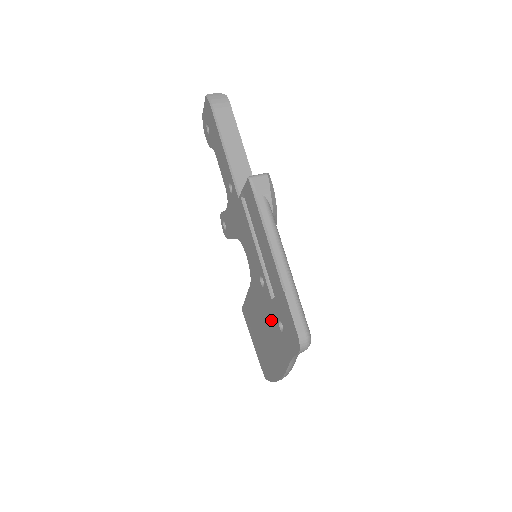
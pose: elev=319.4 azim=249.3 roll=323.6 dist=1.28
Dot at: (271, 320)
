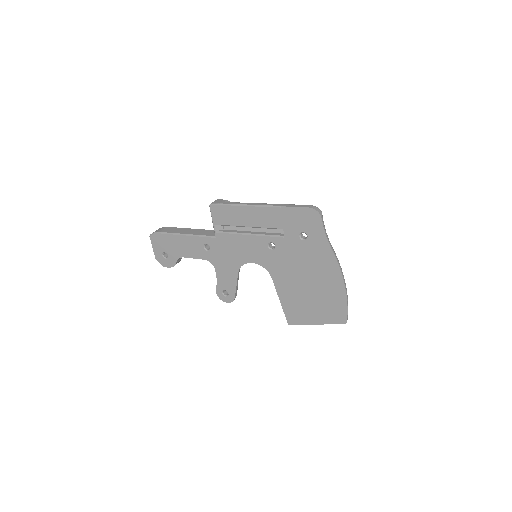
Dot at: (298, 254)
